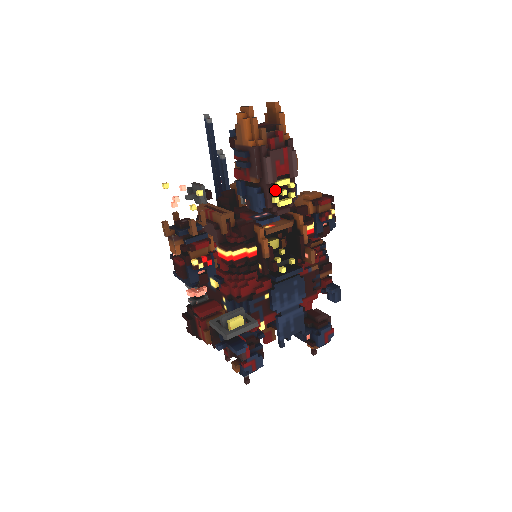
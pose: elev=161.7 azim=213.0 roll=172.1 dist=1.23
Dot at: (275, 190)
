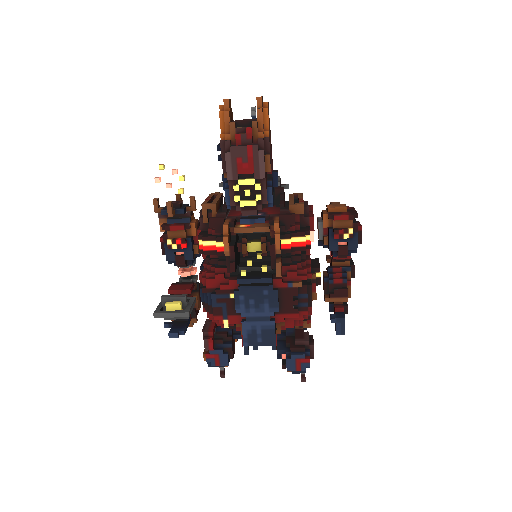
Dot at: (235, 188)
